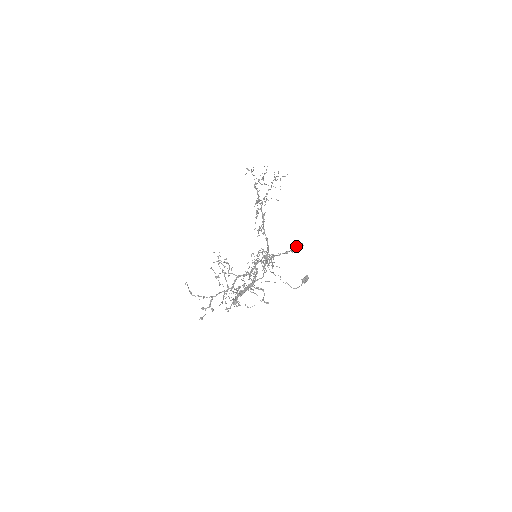
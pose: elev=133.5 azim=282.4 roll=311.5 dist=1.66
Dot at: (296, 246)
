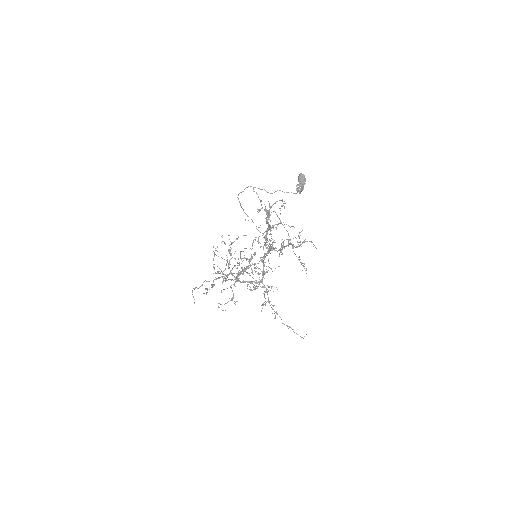
Dot at: occluded
